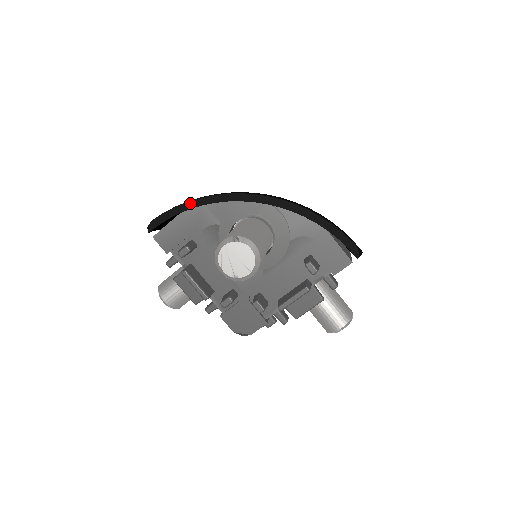
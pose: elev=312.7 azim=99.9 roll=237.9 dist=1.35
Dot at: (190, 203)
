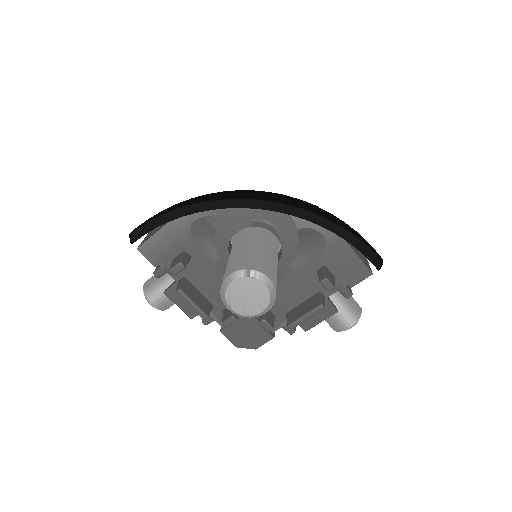
Dot at: (181, 210)
